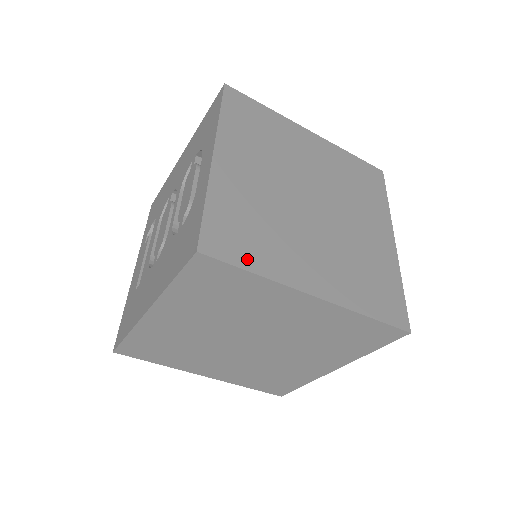
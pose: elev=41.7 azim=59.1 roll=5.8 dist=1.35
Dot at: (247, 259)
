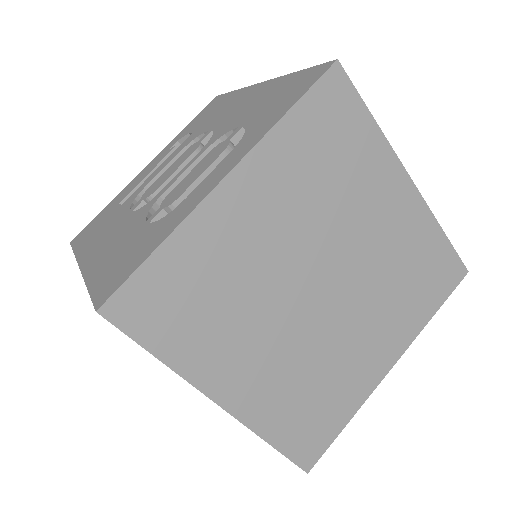
Dot at: (161, 339)
